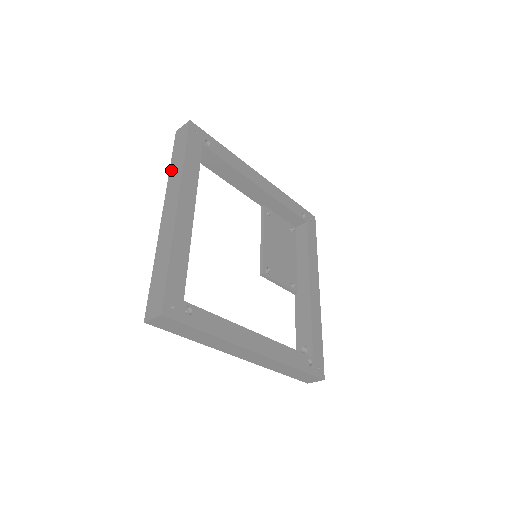
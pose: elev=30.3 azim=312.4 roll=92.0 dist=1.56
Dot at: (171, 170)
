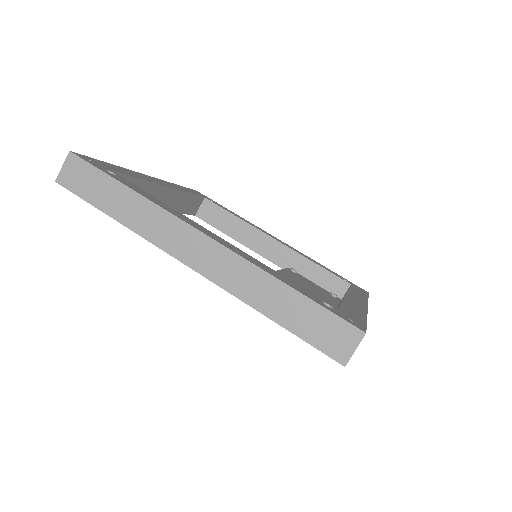
Dot at: occluded
